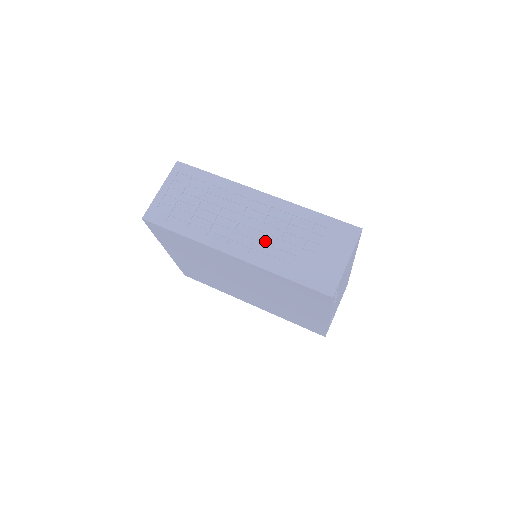
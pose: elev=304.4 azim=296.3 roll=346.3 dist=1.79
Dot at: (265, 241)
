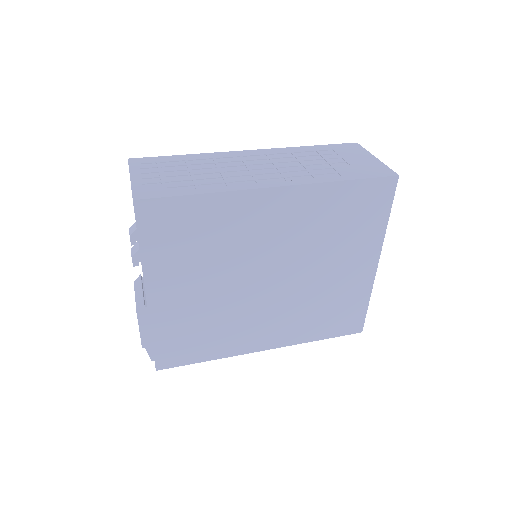
Dot at: (293, 170)
